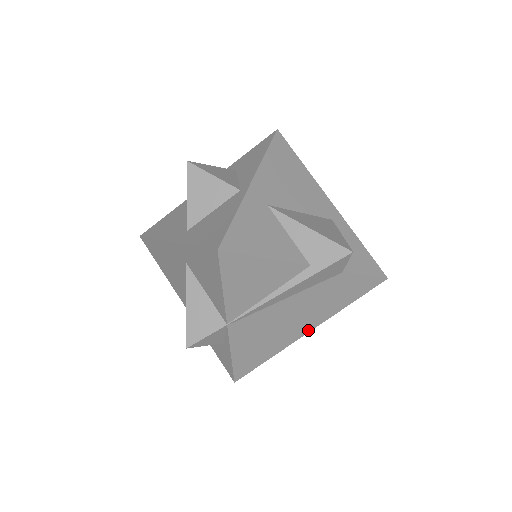
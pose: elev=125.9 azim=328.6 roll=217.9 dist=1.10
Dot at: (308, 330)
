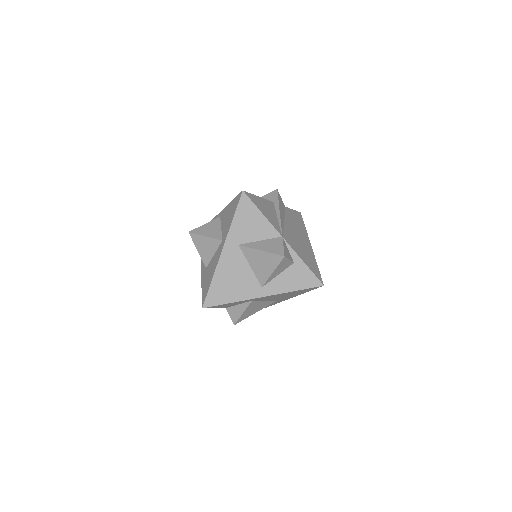
Dot at: (310, 244)
